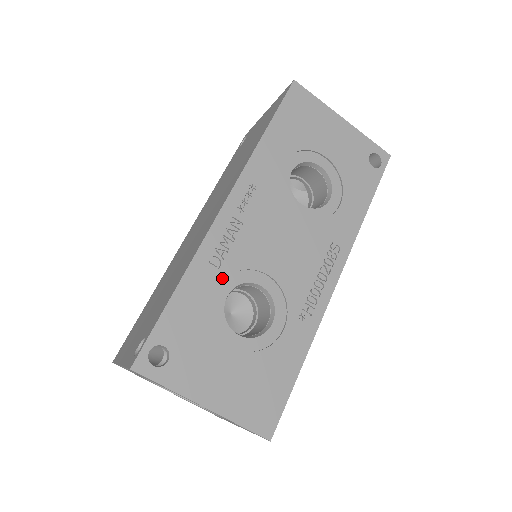
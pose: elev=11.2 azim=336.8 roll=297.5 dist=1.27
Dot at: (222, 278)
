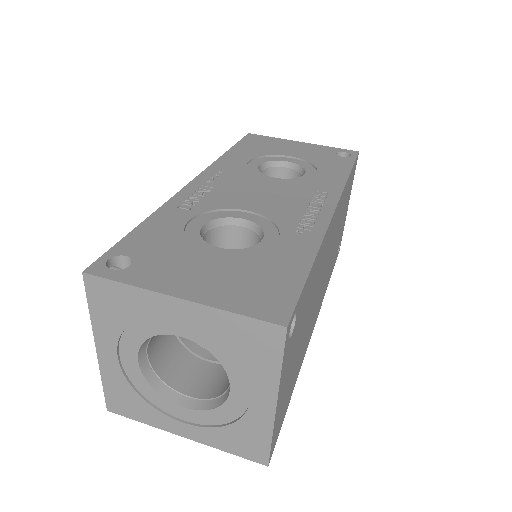
Dot at: (194, 215)
